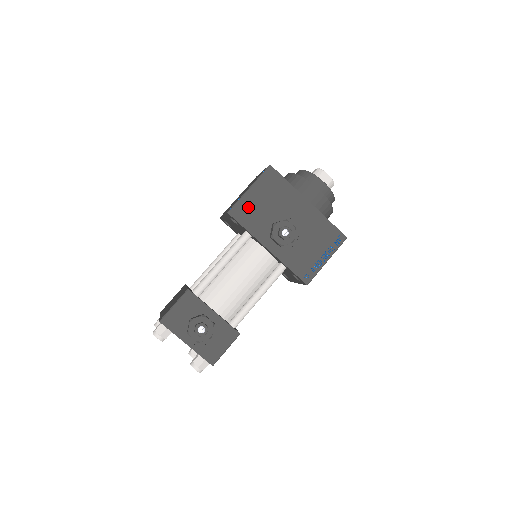
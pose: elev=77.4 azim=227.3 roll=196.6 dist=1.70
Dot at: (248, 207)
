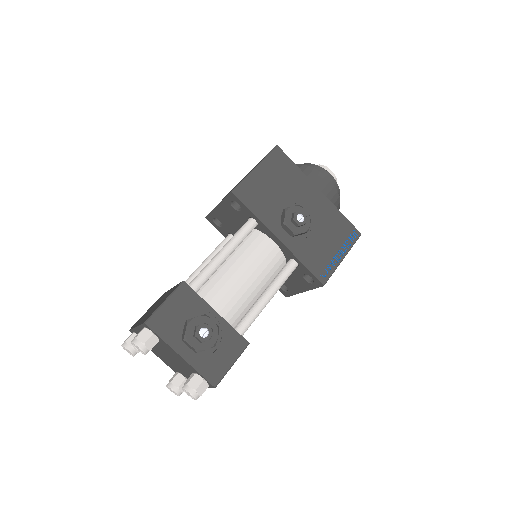
Dot at: (255, 188)
